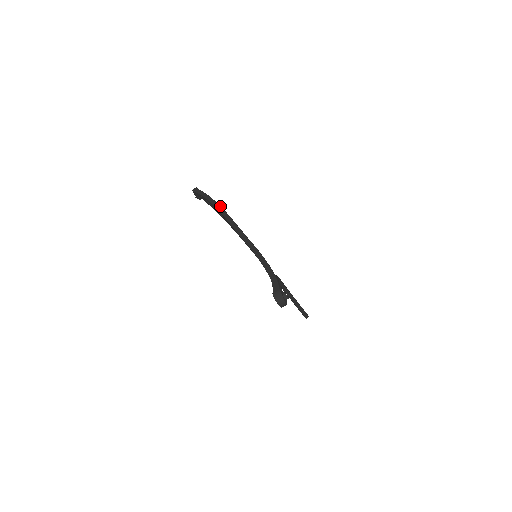
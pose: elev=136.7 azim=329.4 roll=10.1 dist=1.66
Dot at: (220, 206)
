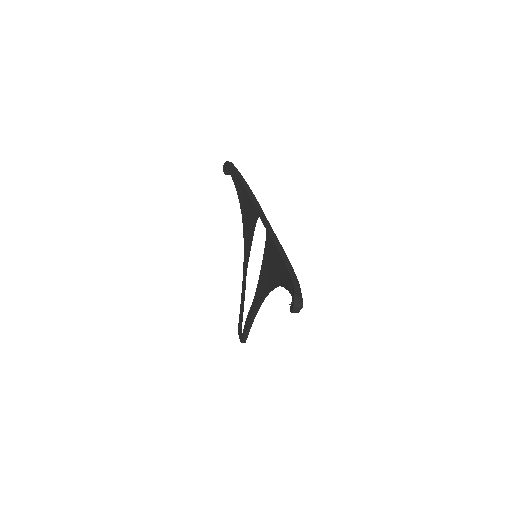
Dot at: occluded
